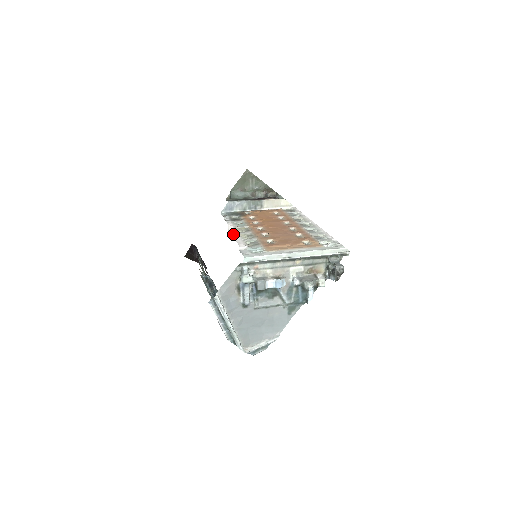
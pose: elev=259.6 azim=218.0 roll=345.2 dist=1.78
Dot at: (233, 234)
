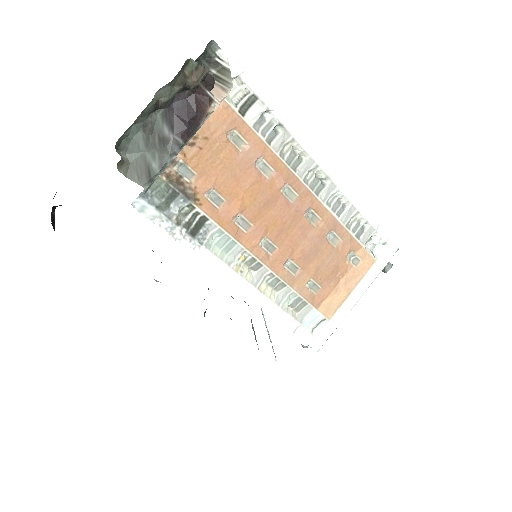
Dot at: (250, 297)
